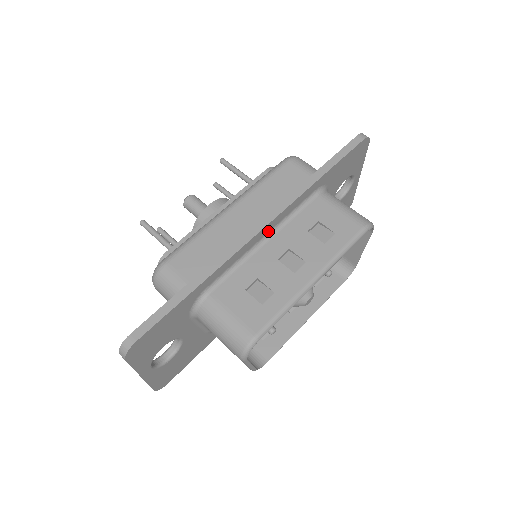
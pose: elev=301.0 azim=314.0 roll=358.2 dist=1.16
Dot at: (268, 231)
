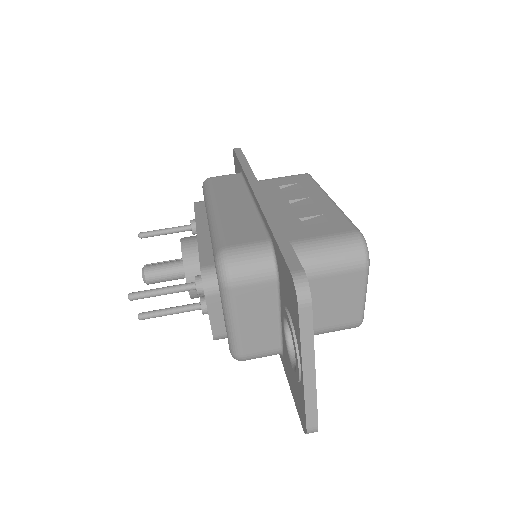
Dot at: occluded
